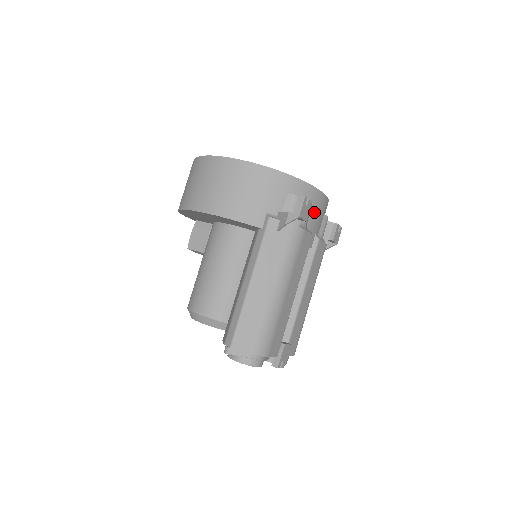
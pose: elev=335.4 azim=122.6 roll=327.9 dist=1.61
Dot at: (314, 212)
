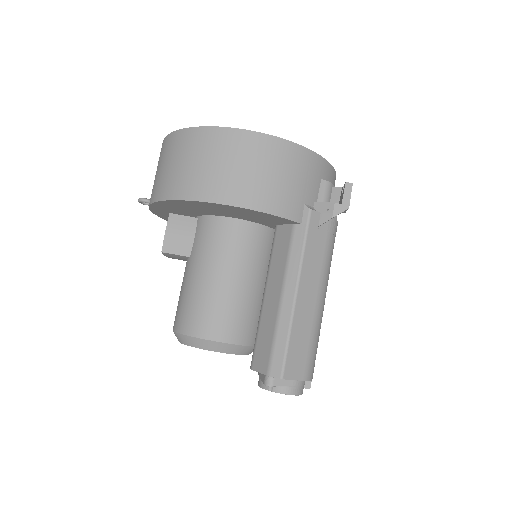
Dot at: occluded
